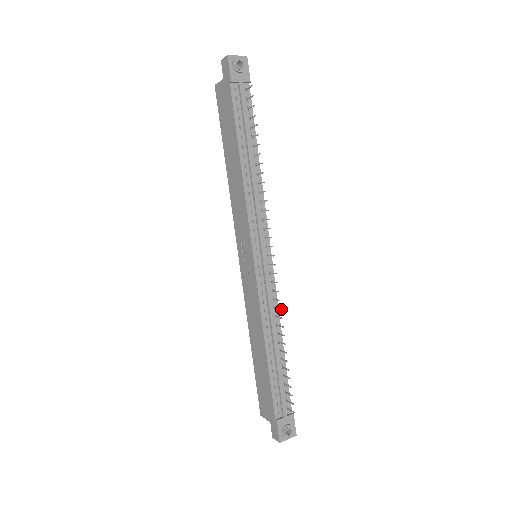
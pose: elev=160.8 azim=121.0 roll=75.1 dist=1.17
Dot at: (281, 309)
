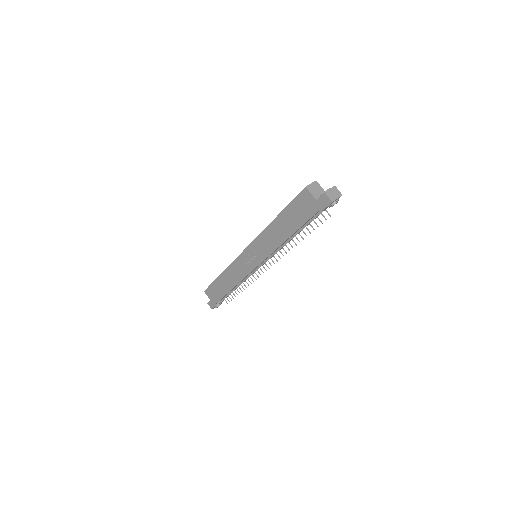
Dot at: occluded
